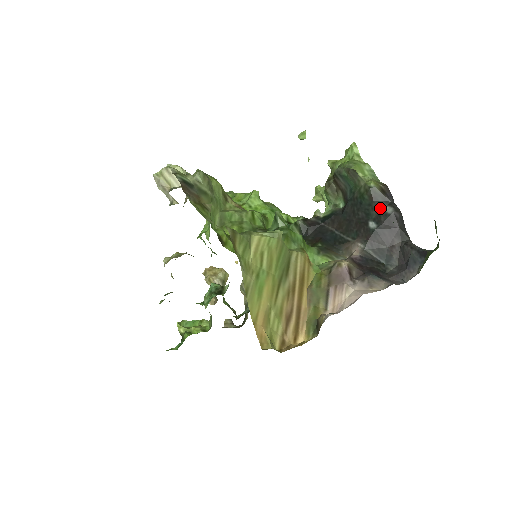
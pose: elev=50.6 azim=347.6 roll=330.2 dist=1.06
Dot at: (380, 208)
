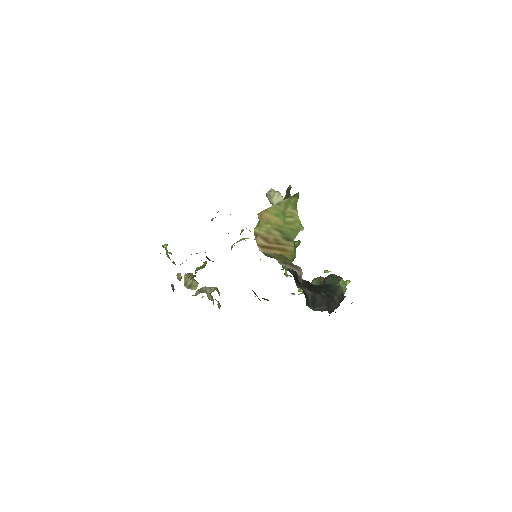
Dot at: (334, 295)
